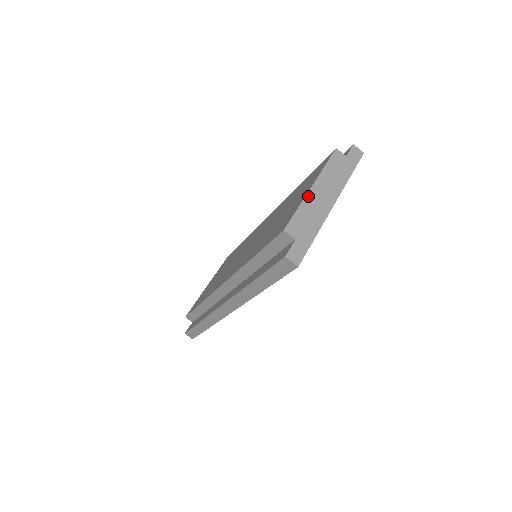
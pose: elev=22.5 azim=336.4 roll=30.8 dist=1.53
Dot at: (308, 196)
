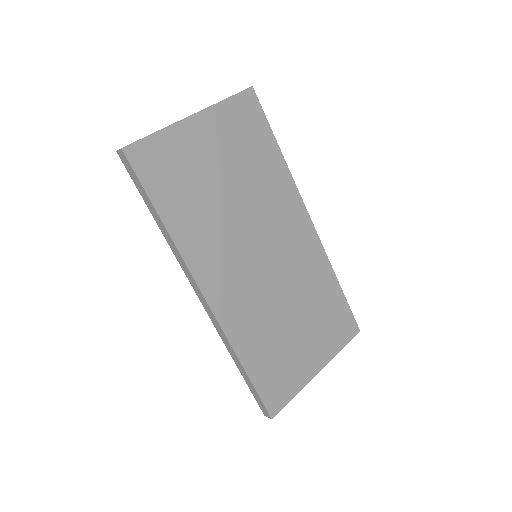
Dot at: occluded
